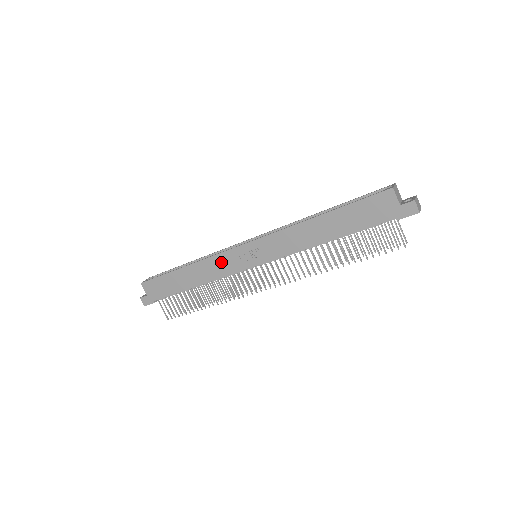
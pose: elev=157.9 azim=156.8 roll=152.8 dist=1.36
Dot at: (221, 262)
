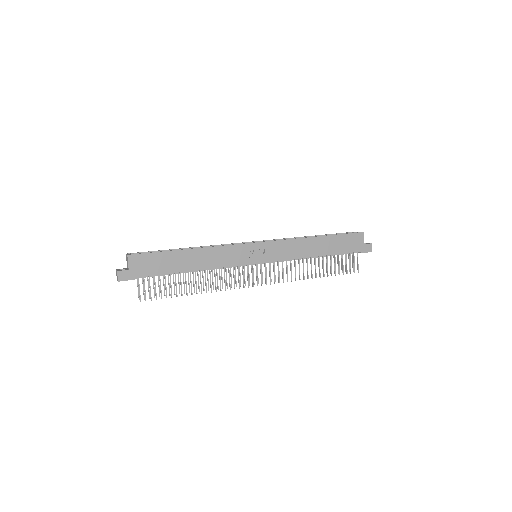
Dot at: (230, 253)
